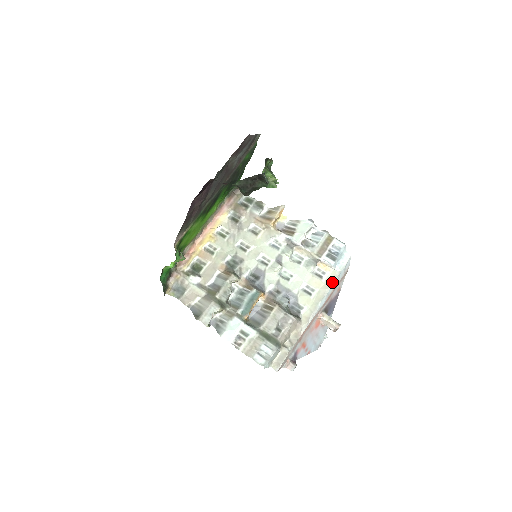
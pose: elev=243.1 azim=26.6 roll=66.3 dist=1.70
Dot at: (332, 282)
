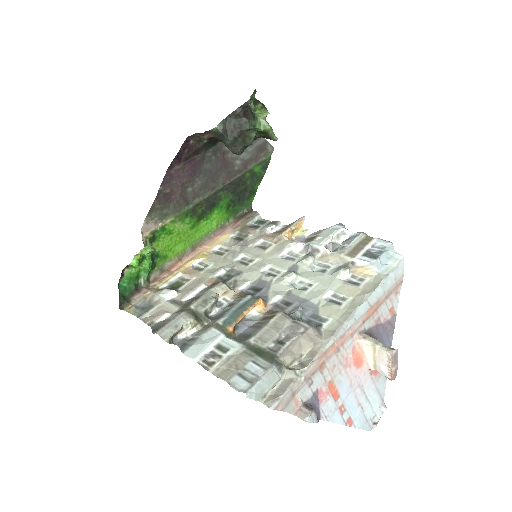
Dot at: (375, 286)
